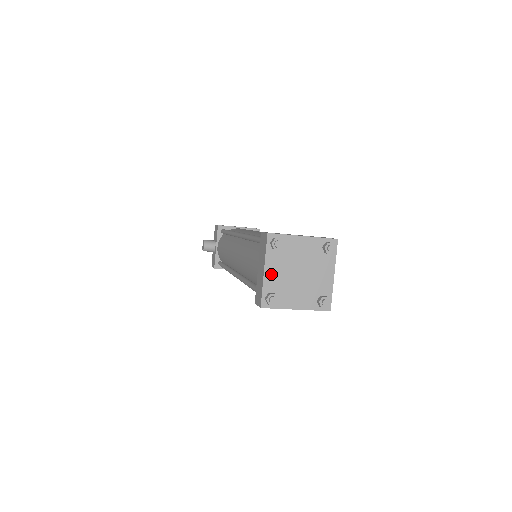
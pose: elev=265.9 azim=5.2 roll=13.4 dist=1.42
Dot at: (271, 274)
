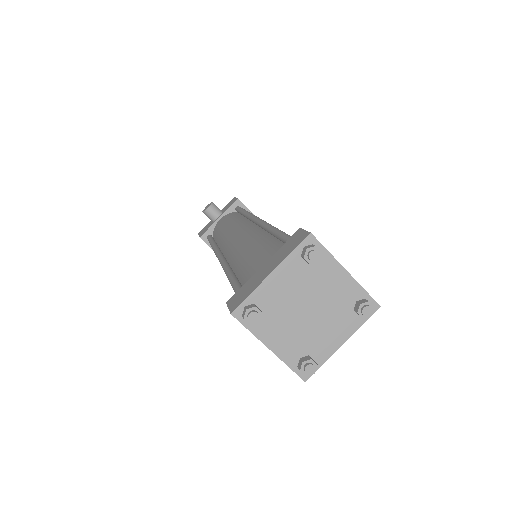
Dot at: (275, 284)
